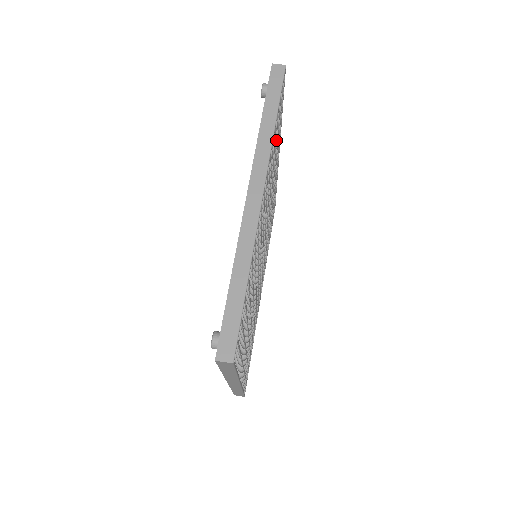
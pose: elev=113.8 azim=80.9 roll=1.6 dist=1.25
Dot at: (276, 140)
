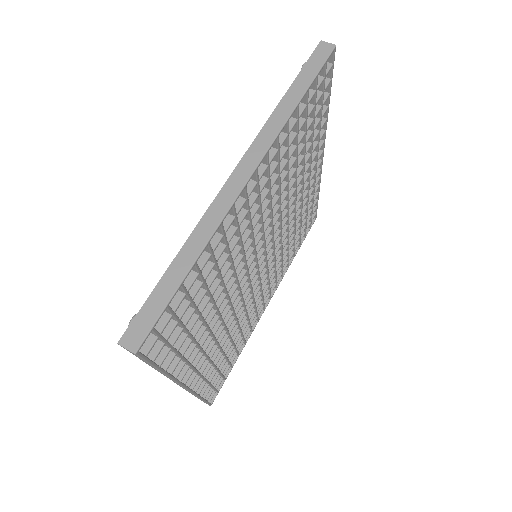
Dot at: (305, 130)
